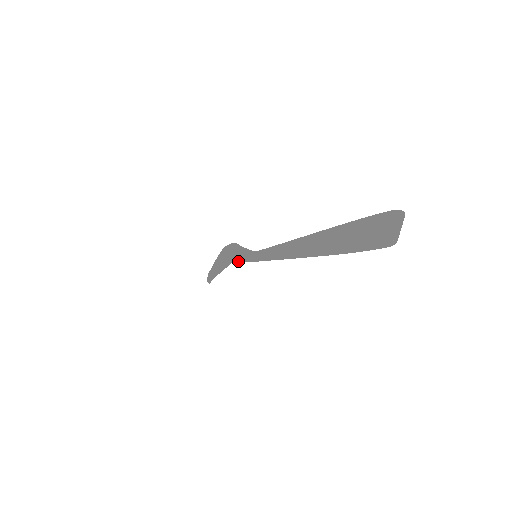
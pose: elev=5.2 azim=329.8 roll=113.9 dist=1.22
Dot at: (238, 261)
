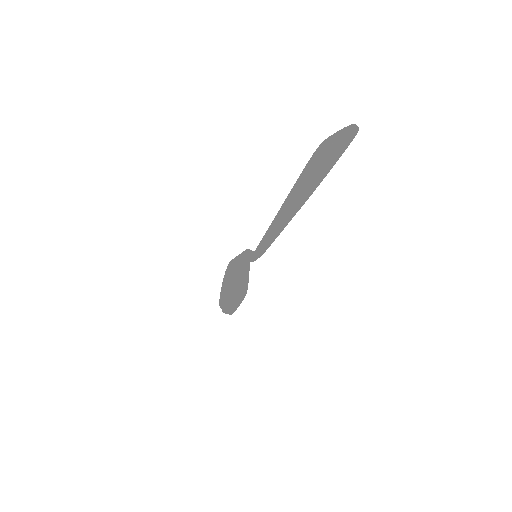
Dot at: (239, 260)
